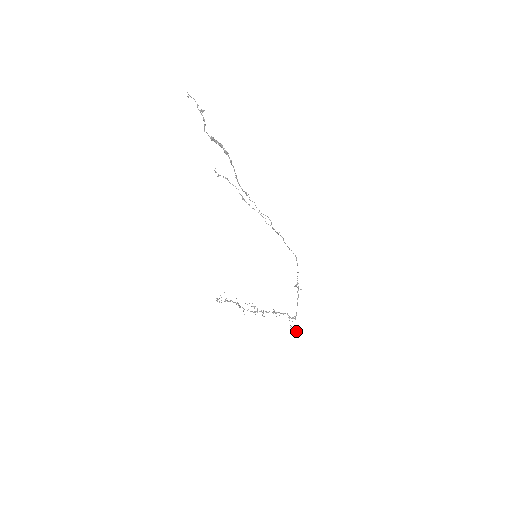
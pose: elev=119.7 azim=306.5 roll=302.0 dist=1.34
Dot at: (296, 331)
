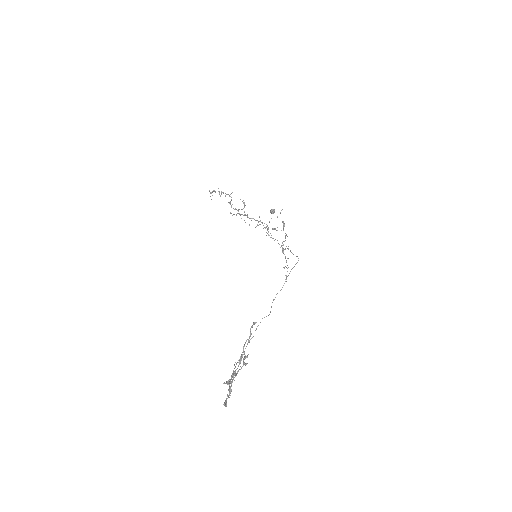
Dot at: occluded
